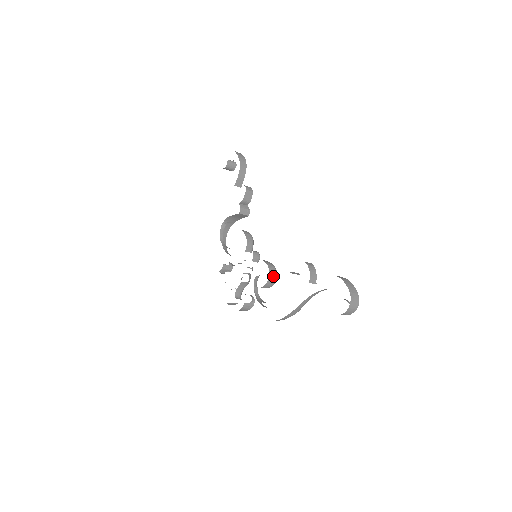
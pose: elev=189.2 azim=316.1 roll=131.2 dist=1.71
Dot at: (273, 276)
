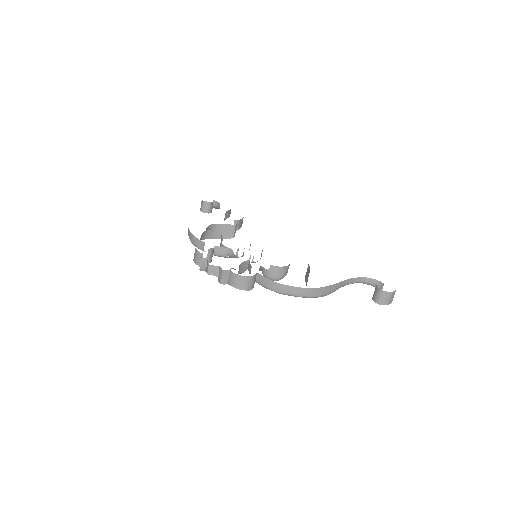
Dot at: (288, 268)
